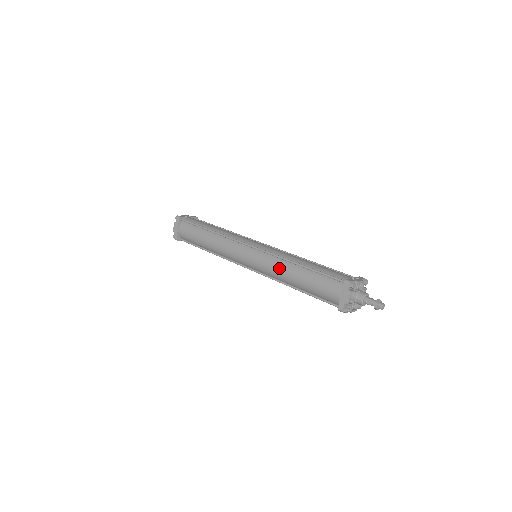
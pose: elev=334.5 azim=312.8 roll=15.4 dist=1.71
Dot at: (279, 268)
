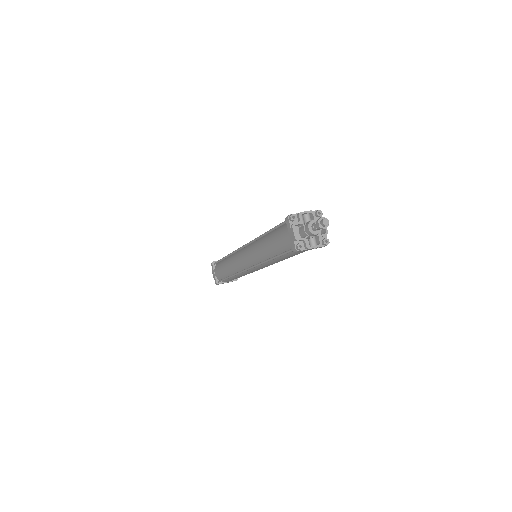
Dot at: (257, 249)
